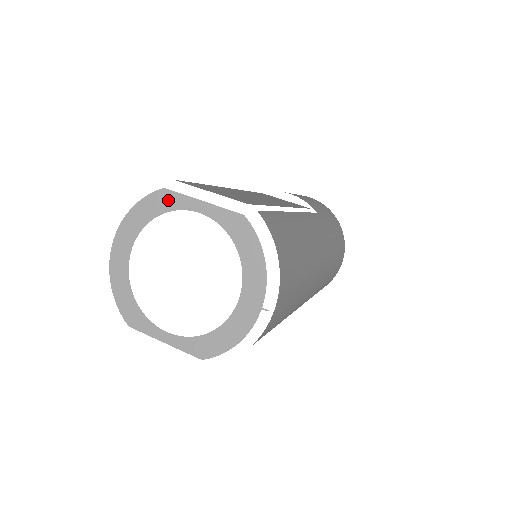
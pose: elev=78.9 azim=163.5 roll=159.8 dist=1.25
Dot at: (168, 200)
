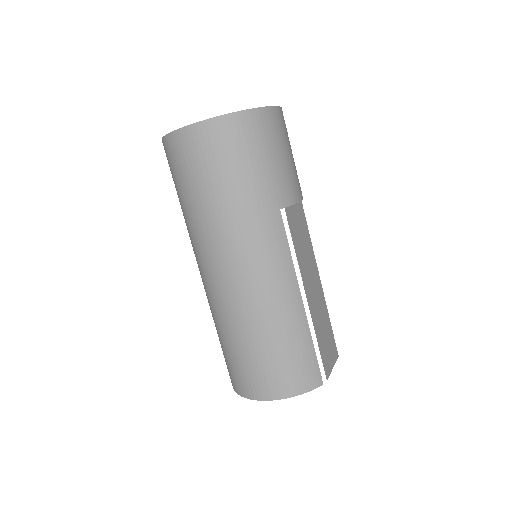
Dot at: occluded
